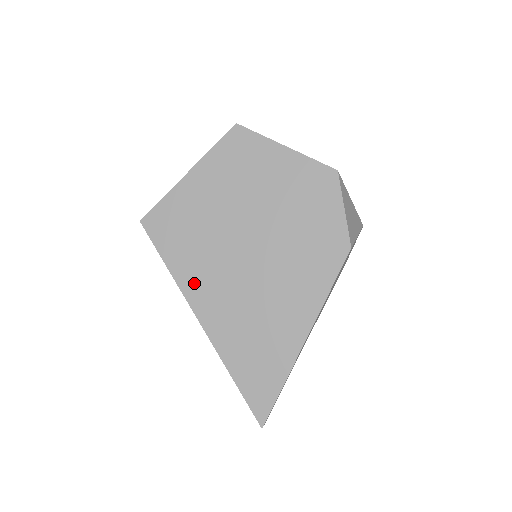
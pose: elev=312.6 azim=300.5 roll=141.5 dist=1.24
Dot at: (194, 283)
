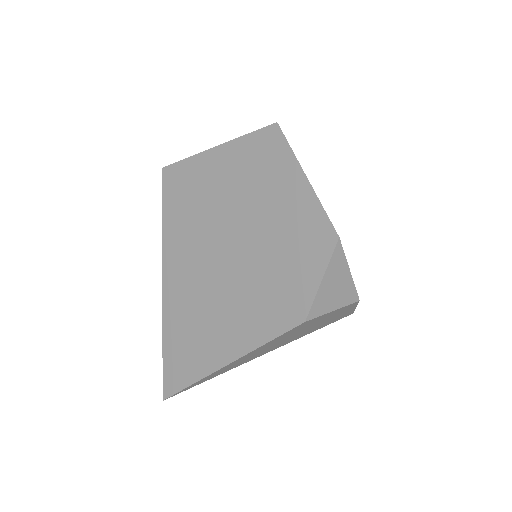
Dot at: (173, 252)
